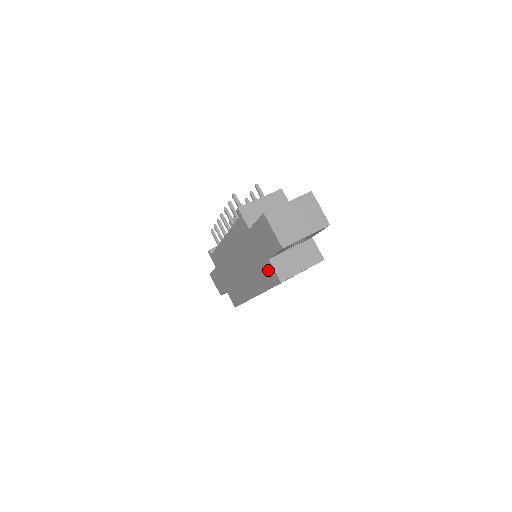
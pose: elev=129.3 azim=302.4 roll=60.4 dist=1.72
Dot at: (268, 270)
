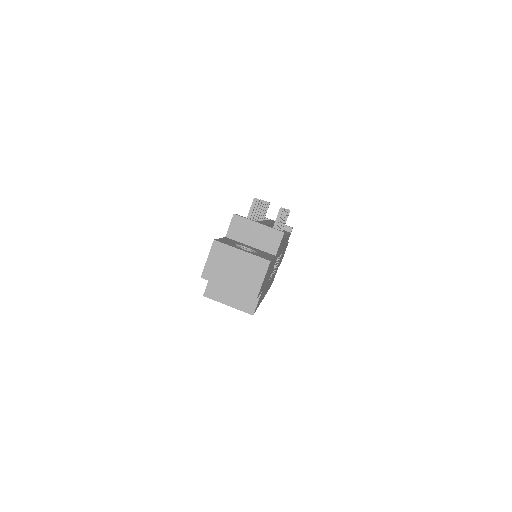
Dot at: occluded
